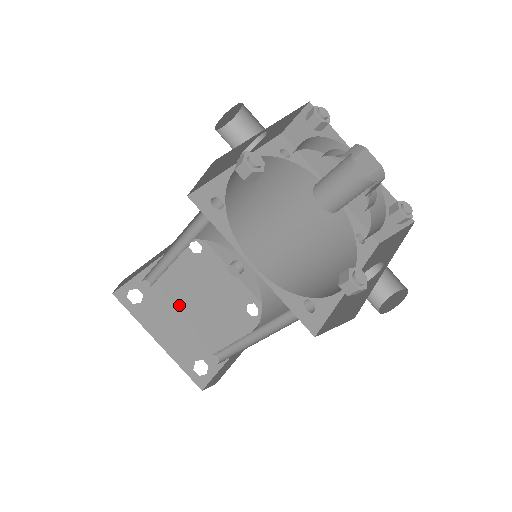
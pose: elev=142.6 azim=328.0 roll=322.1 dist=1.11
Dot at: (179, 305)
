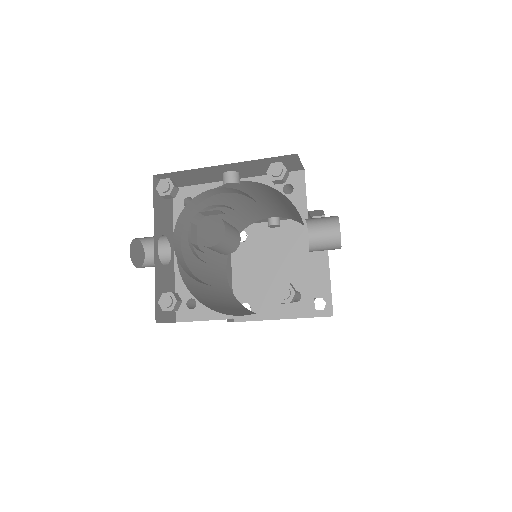
Dot at: (270, 284)
